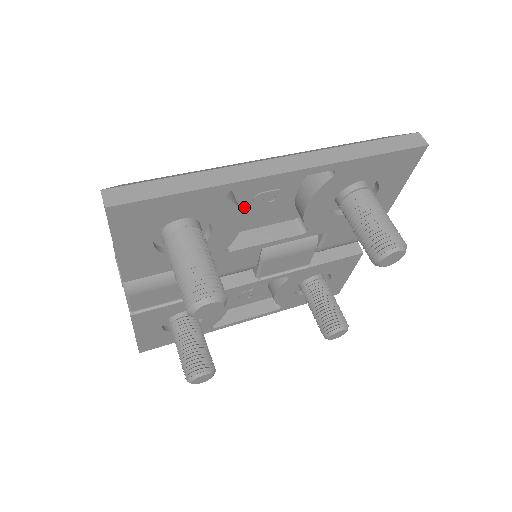
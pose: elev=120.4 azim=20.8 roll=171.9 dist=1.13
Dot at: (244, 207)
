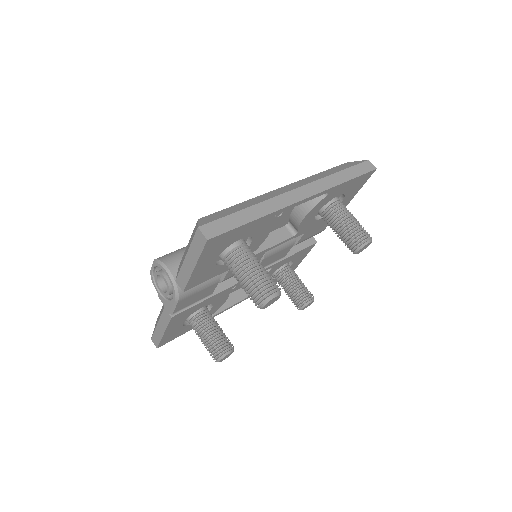
Dot at: occluded
